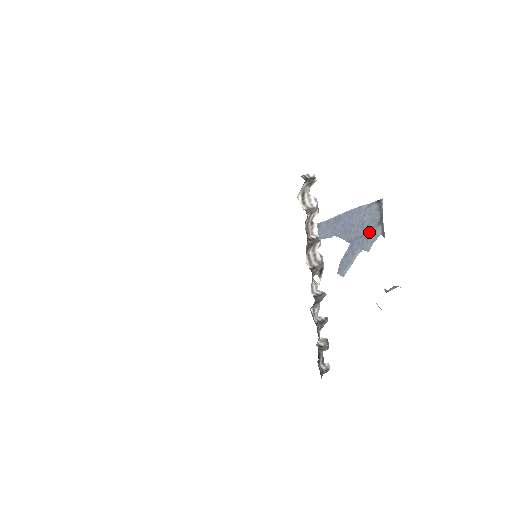
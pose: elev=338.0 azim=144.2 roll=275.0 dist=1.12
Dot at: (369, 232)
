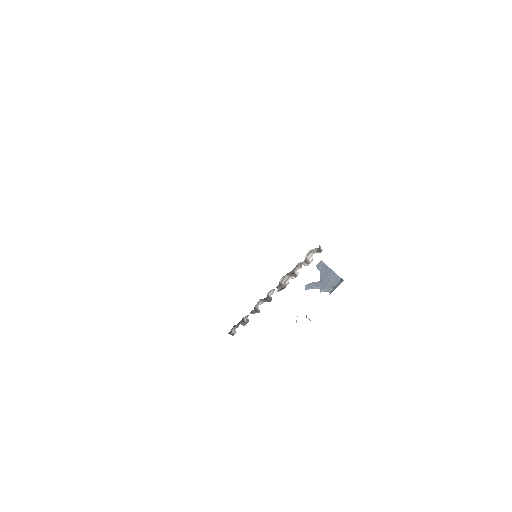
Dot at: (328, 286)
